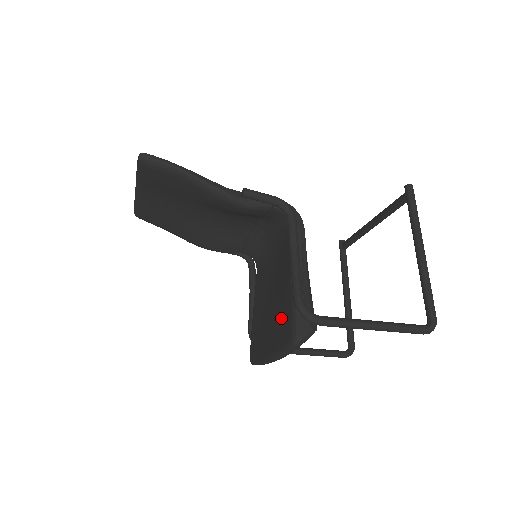
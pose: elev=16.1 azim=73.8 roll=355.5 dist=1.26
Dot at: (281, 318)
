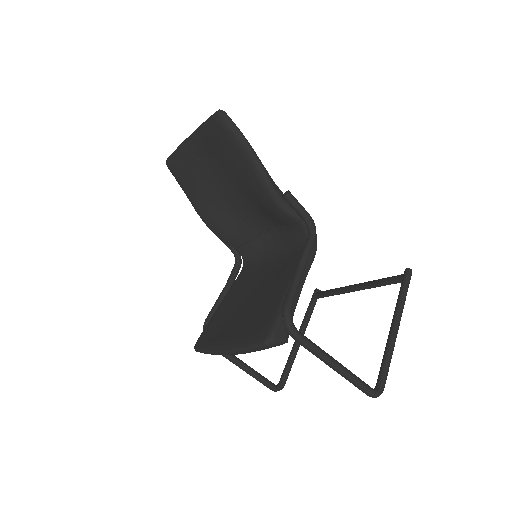
Dot at: (258, 317)
